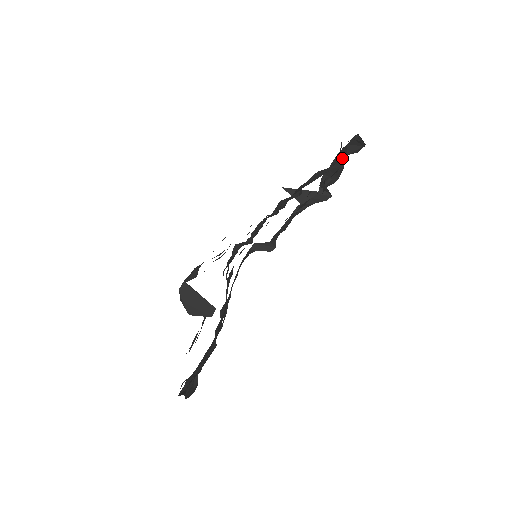
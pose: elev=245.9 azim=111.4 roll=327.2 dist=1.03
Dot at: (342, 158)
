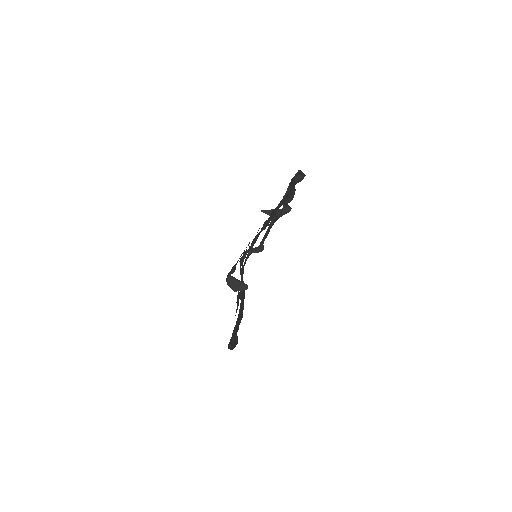
Dot at: (293, 186)
